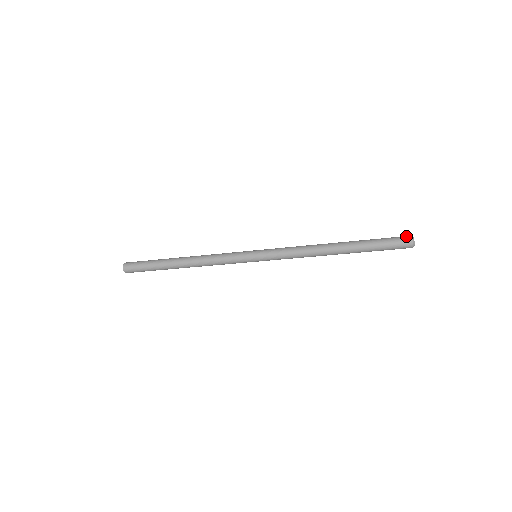
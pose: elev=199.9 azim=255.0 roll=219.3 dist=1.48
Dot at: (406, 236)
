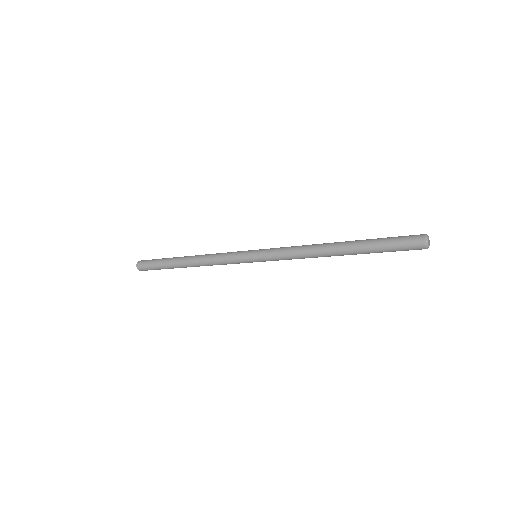
Dot at: occluded
